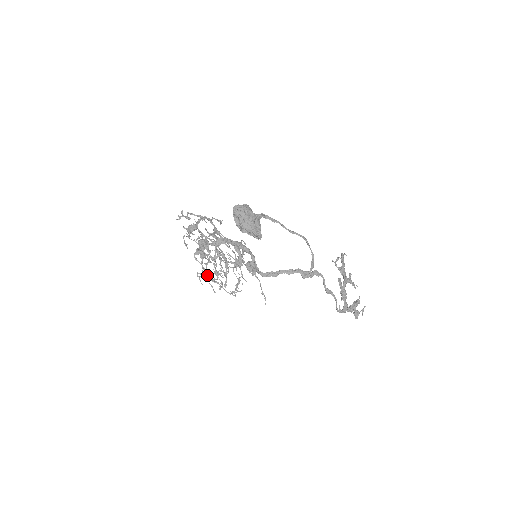
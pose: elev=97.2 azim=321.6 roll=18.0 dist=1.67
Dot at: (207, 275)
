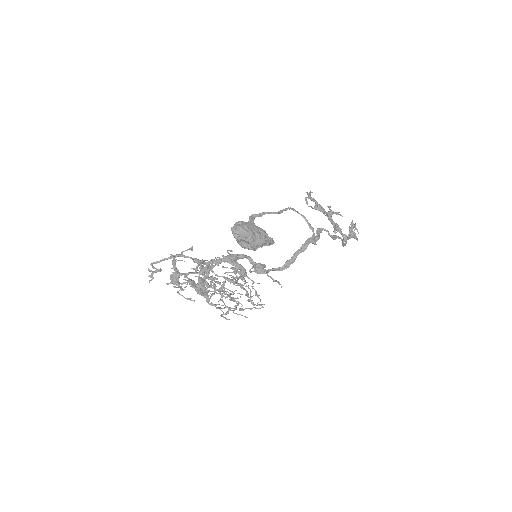
Dot at: occluded
